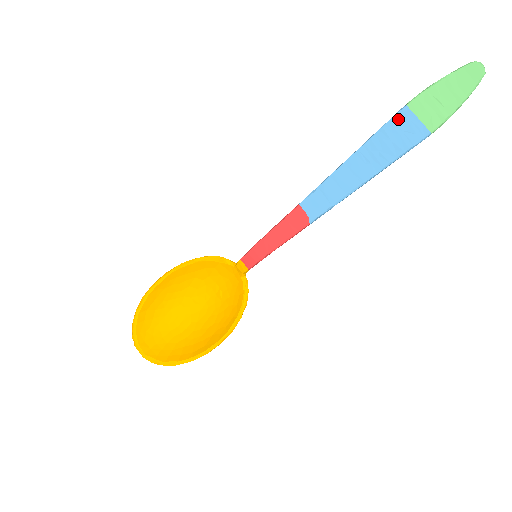
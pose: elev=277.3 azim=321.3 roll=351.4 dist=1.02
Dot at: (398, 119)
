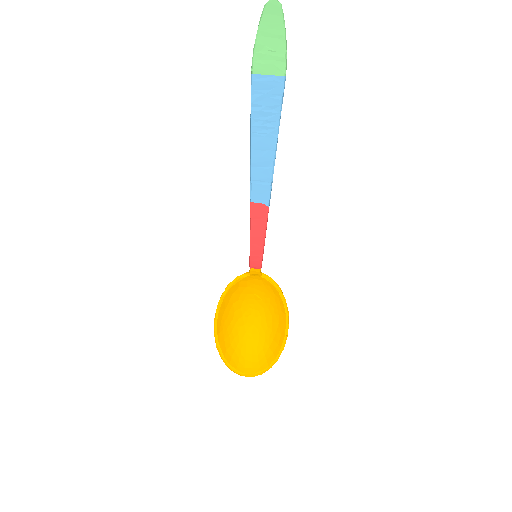
Dot at: (256, 88)
